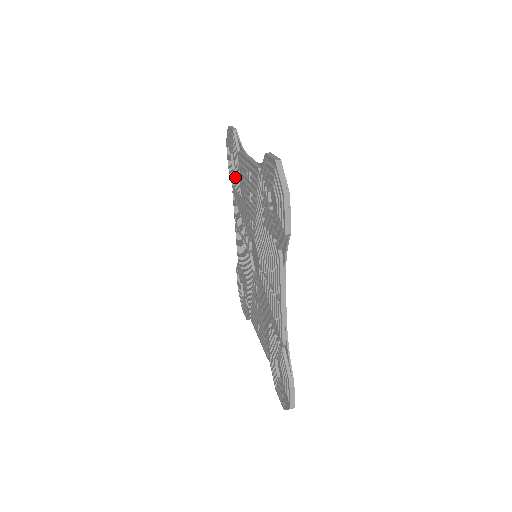
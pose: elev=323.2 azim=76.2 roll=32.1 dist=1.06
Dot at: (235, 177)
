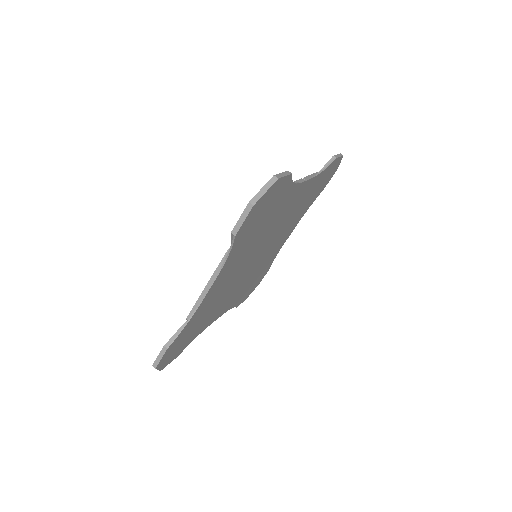
Dot at: occluded
